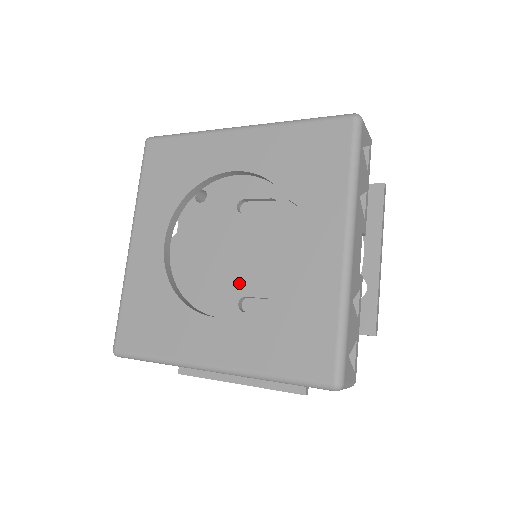
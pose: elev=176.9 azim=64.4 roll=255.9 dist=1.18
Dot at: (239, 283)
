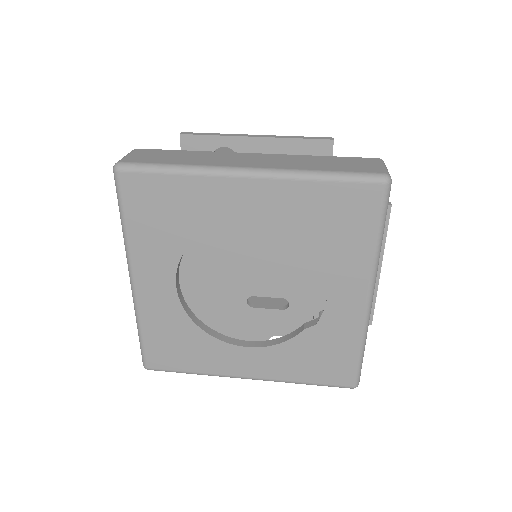
Dot at: (245, 285)
